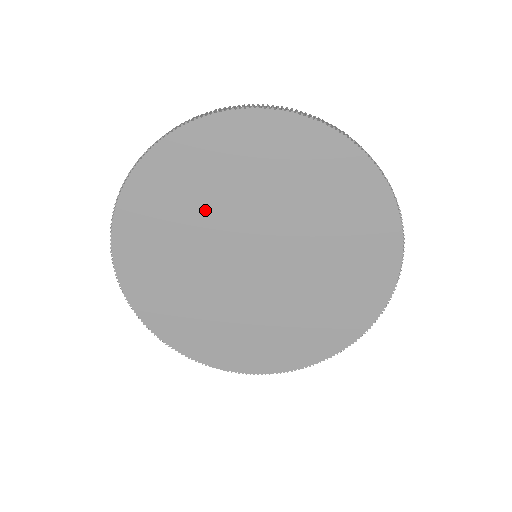
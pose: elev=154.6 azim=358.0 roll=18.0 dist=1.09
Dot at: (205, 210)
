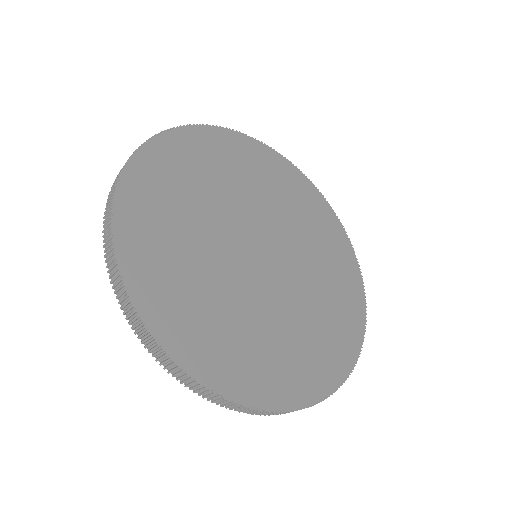
Dot at: (254, 191)
